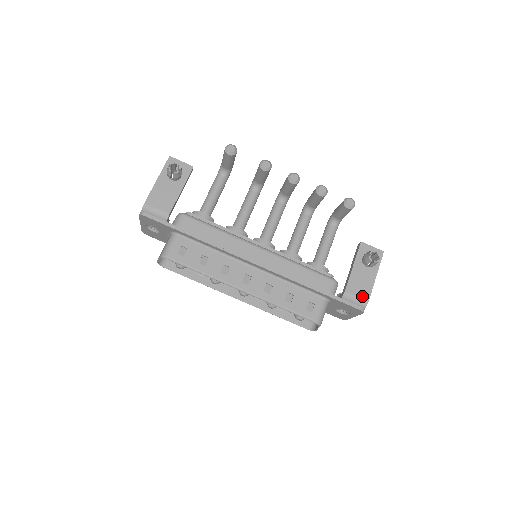
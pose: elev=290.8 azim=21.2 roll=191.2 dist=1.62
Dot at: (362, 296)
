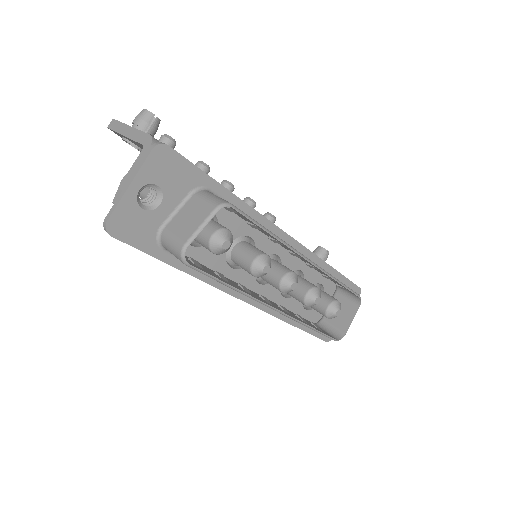
Dot at: occluded
